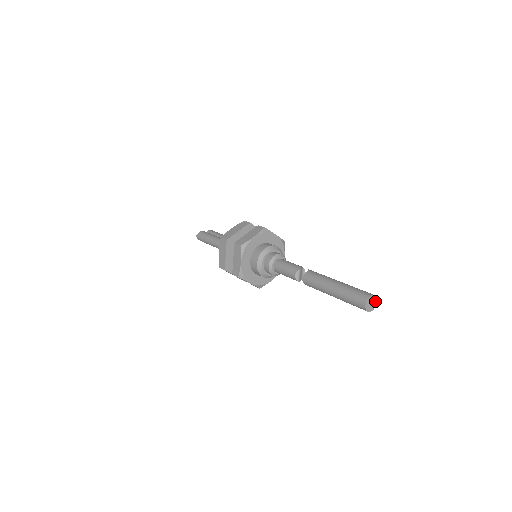
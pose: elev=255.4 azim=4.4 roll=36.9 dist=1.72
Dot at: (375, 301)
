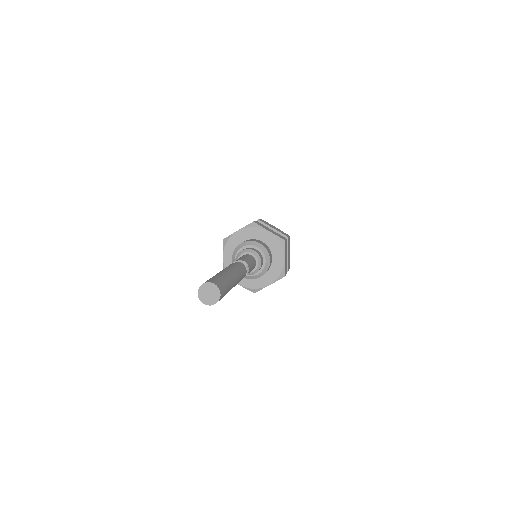
Dot at: (217, 292)
